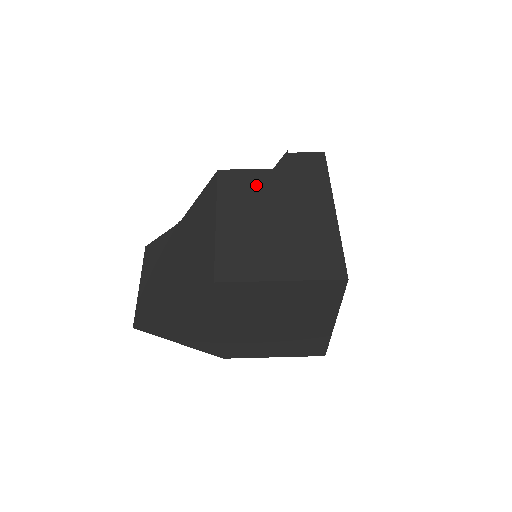
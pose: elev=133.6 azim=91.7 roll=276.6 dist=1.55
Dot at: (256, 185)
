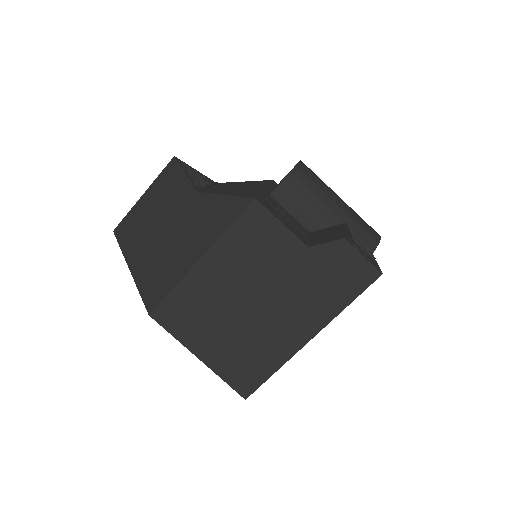
Dot at: (272, 253)
